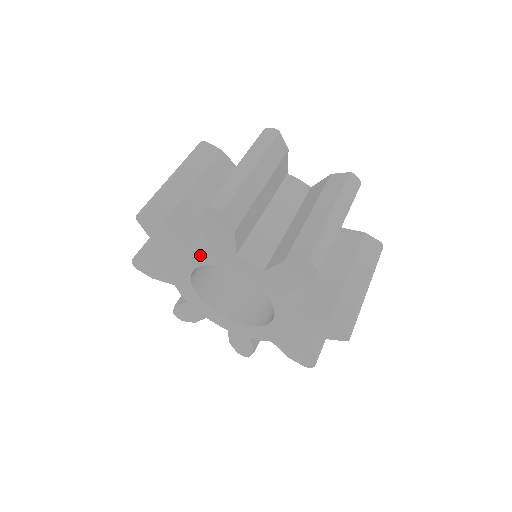
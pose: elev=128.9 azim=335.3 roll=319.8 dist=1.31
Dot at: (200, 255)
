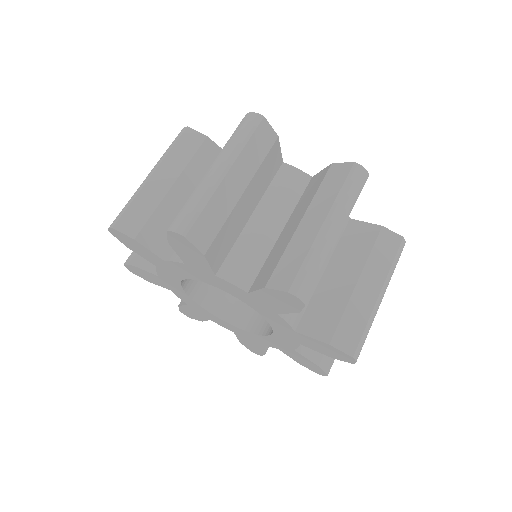
Dot at: (227, 287)
